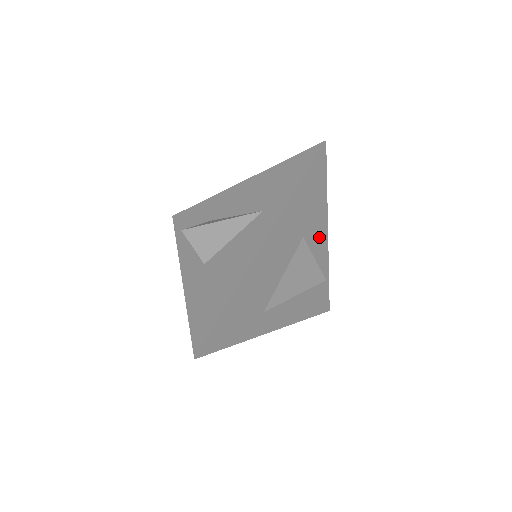
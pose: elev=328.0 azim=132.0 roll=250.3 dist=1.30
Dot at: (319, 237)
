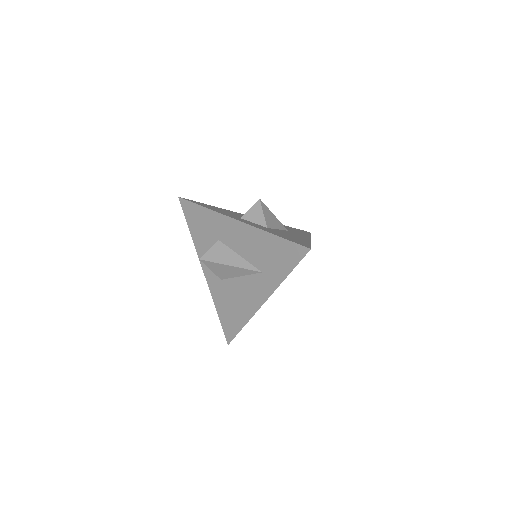
Dot at: occluded
